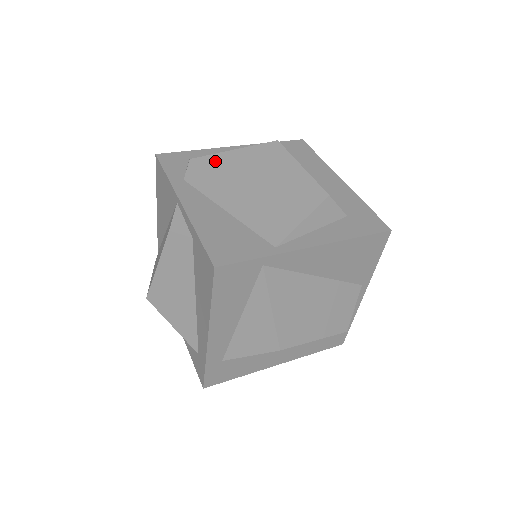
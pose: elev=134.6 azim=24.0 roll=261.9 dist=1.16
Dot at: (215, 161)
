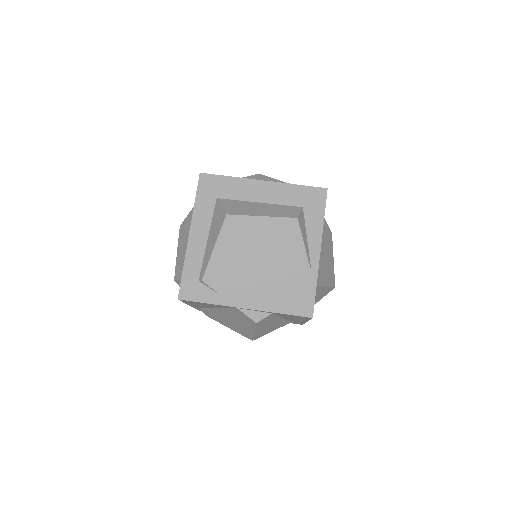
Dot at: (216, 266)
